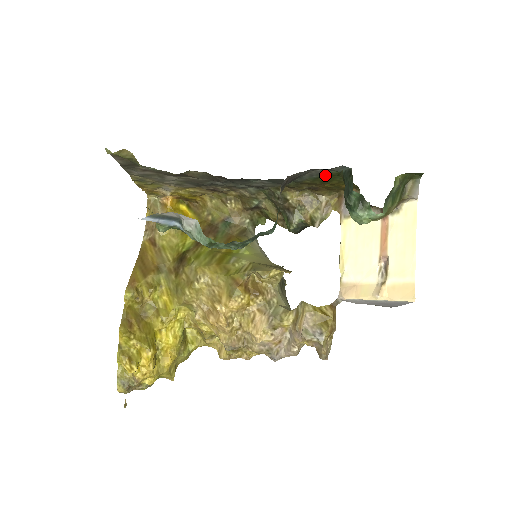
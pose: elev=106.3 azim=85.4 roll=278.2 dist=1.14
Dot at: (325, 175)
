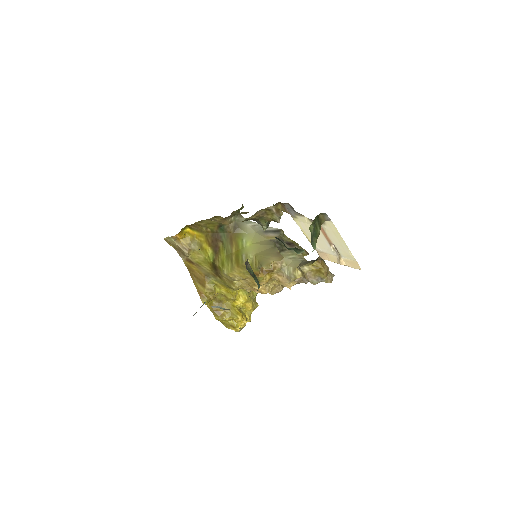
Dot at: occluded
